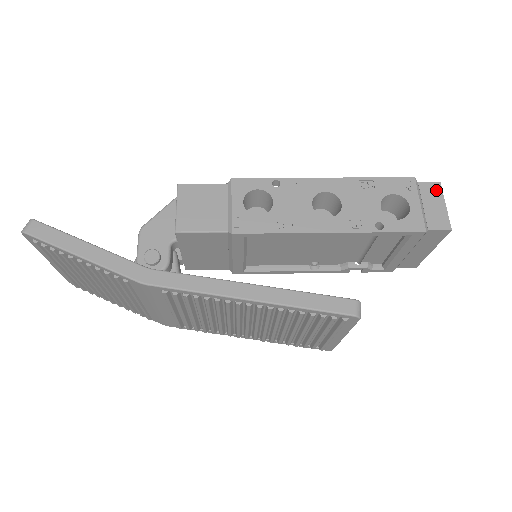
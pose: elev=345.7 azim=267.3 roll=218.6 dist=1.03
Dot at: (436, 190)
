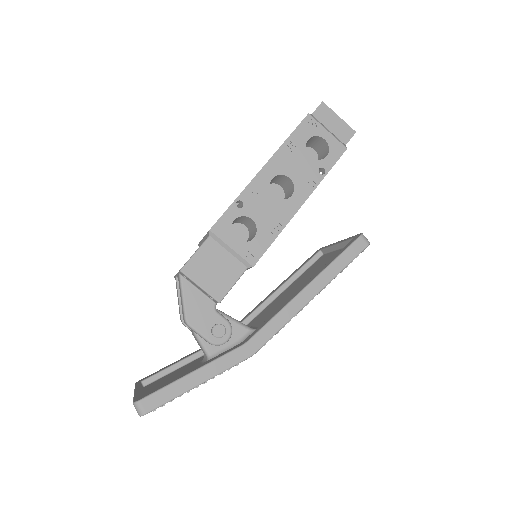
Dot at: (325, 110)
